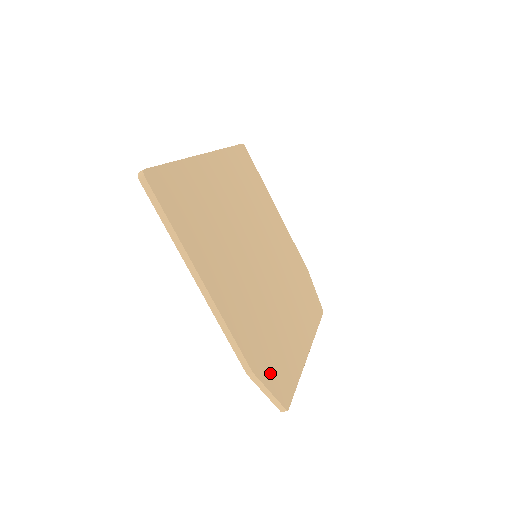
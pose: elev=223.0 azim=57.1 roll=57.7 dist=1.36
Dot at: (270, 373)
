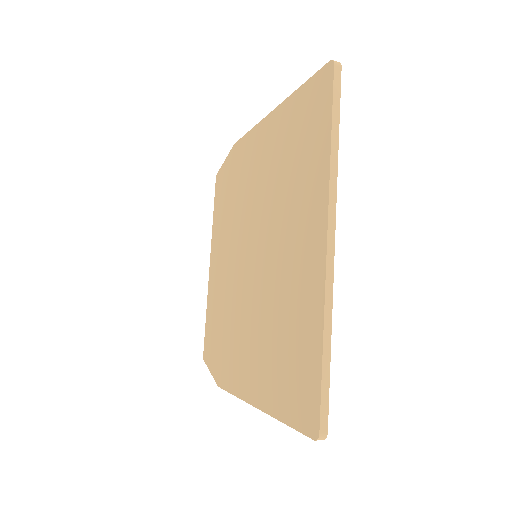
Dot at: occluded
